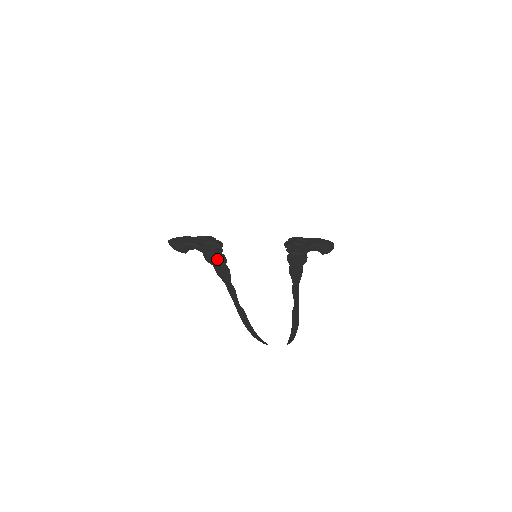
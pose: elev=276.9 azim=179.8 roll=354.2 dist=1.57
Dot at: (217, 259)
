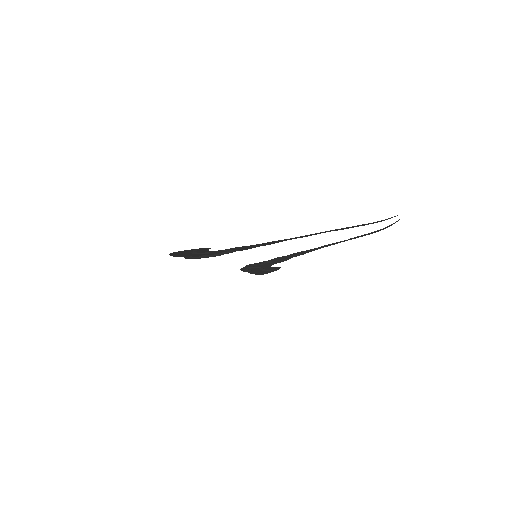
Dot at: (244, 248)
